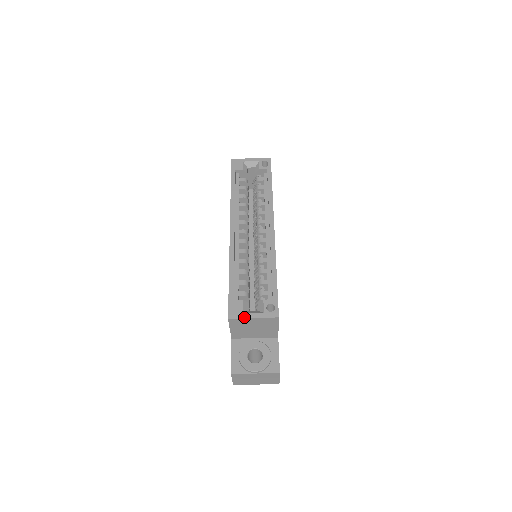
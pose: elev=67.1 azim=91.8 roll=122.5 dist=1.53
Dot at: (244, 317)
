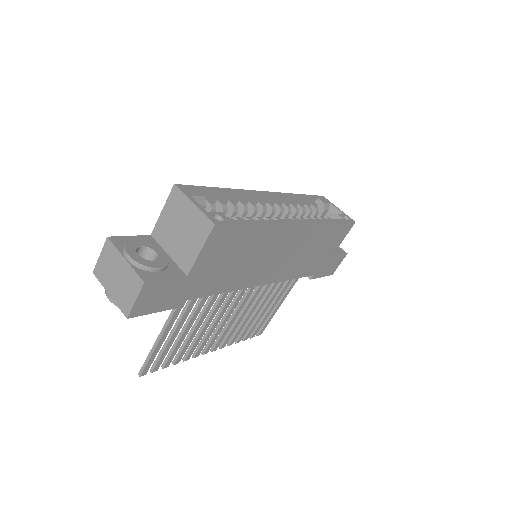
Dot at: (188, 196)
